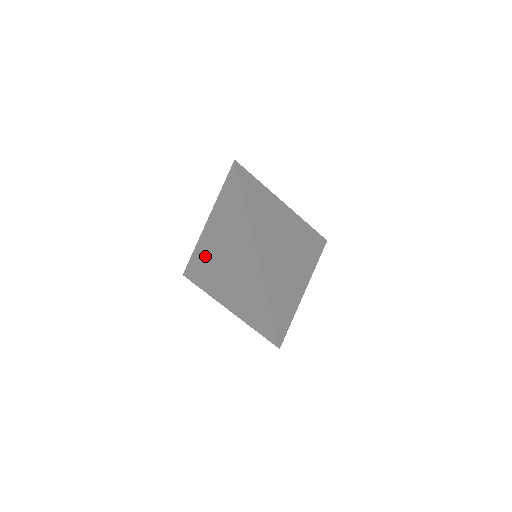
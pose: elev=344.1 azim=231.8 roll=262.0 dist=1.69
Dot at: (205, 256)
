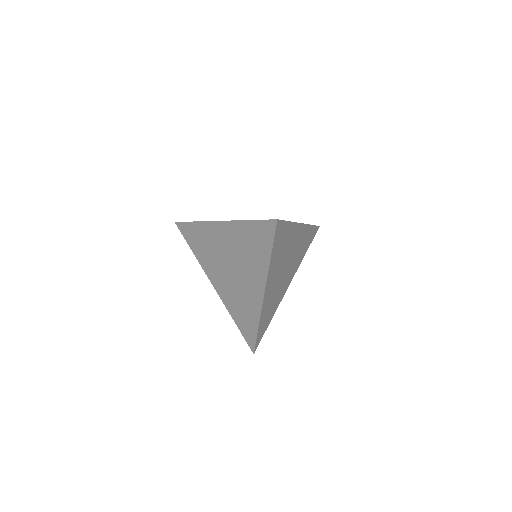
Dot at: (207, 239)
